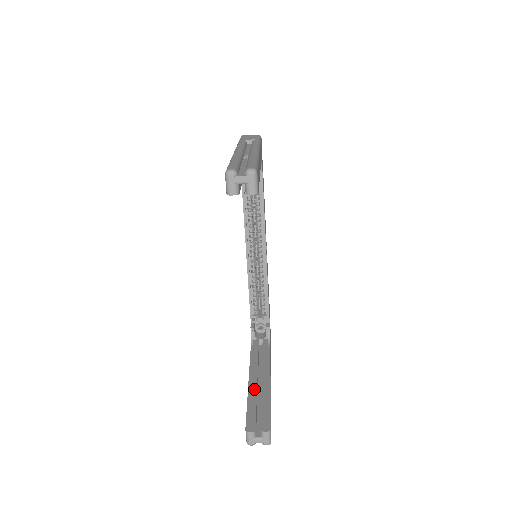
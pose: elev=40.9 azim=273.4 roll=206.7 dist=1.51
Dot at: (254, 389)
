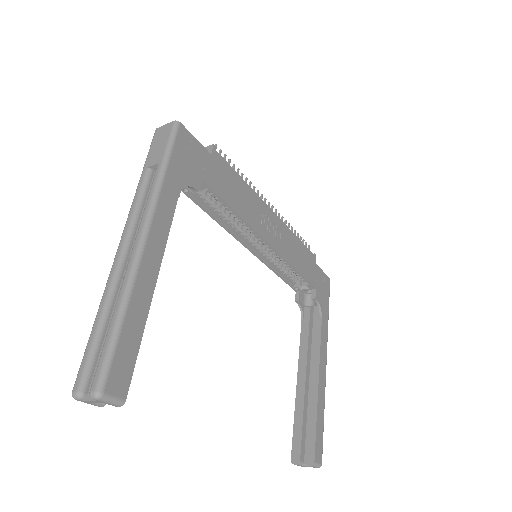
Dot at: (301, 397)
